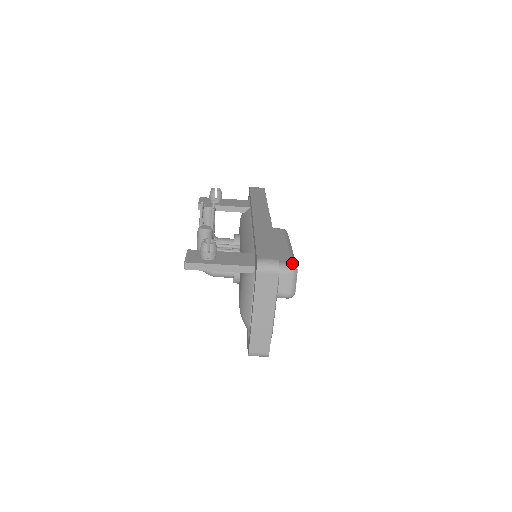
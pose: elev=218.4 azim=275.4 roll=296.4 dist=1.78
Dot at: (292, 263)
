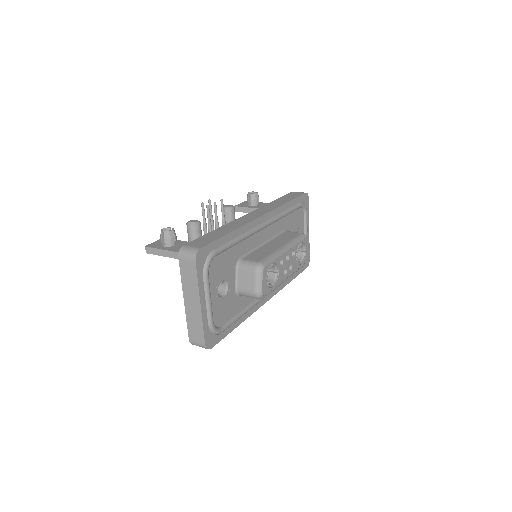
Dot at: (260, 261)
